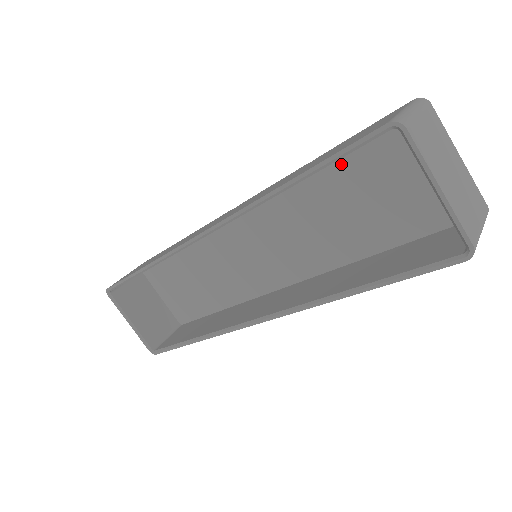
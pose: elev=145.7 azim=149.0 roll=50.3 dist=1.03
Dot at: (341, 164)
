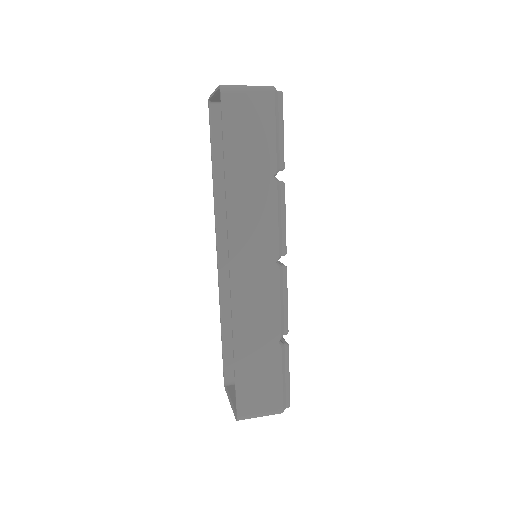
Dot at: occluded
